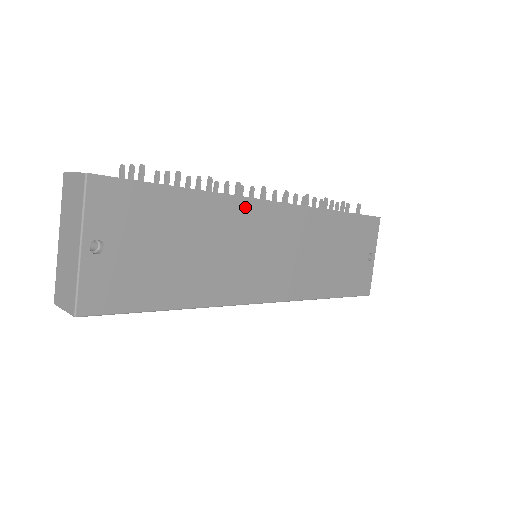
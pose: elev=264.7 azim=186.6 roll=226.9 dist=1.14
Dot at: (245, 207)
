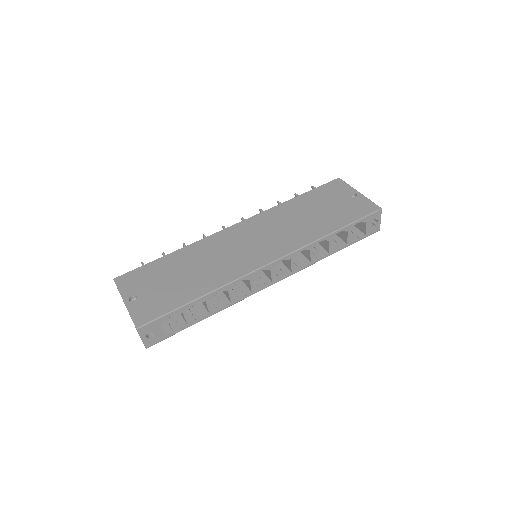
Dot at: (213, 239)
